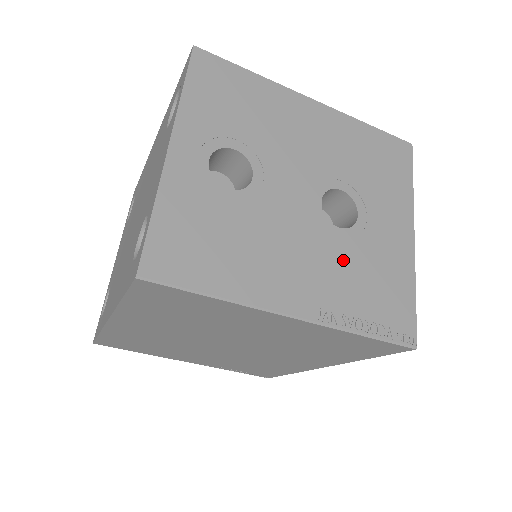
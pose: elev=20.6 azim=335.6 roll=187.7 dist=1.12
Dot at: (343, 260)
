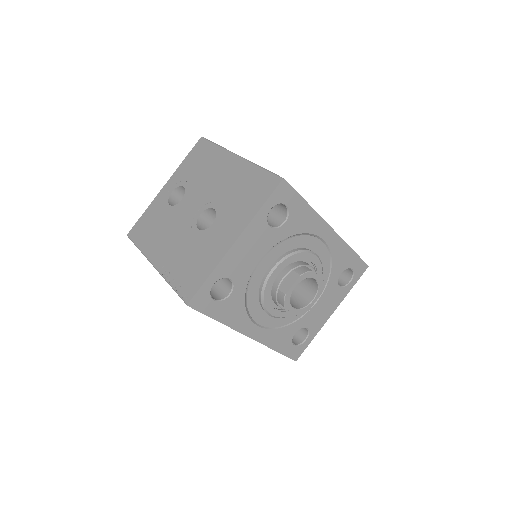
Dot at: (188, 246)
